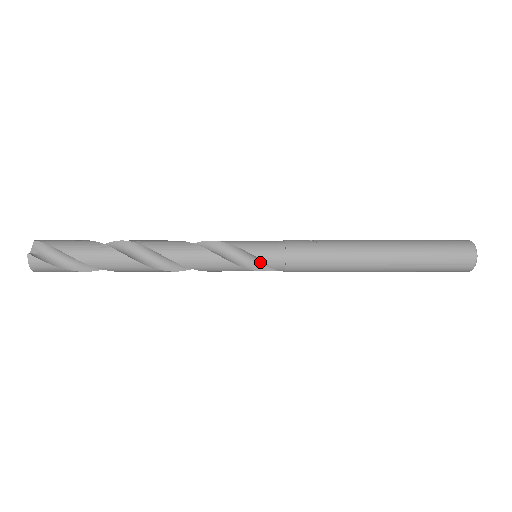
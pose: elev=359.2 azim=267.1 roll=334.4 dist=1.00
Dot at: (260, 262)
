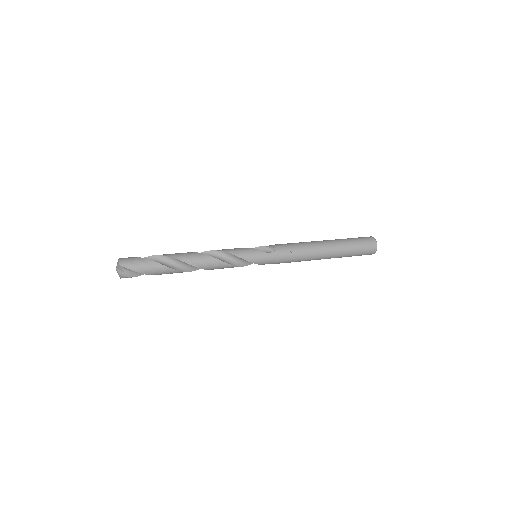
Dot at: occluded
